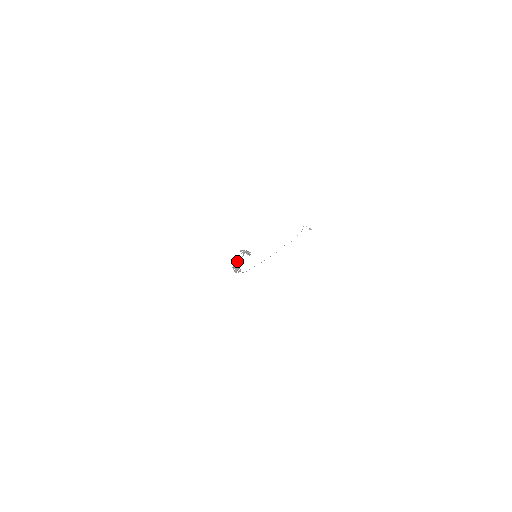
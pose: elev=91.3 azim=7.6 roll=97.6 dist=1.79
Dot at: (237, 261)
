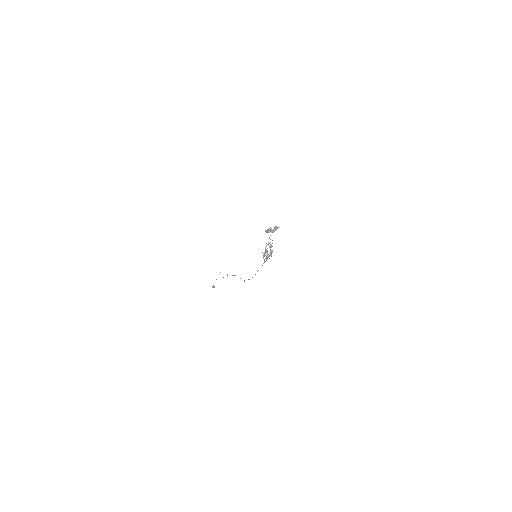
Dot at: (266, 245)
